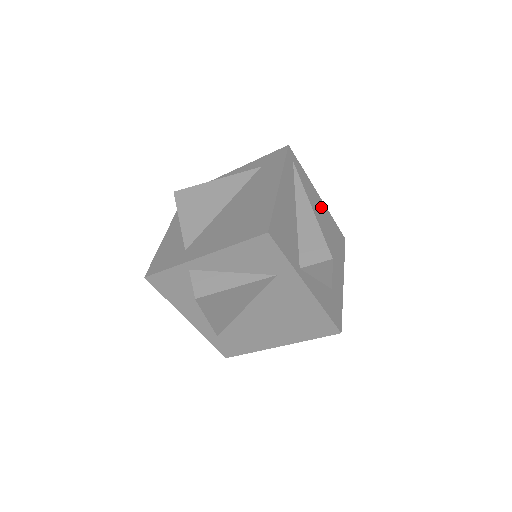
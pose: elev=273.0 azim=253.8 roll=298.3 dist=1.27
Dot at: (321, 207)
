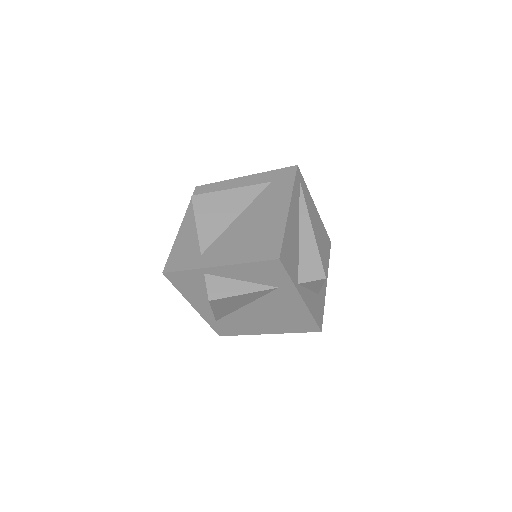
Dot at: (316, 218)
